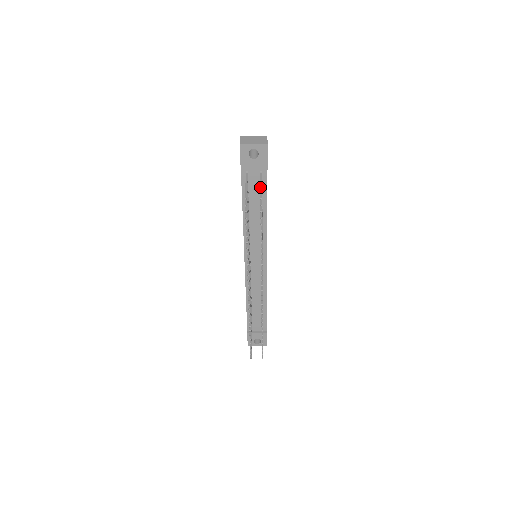
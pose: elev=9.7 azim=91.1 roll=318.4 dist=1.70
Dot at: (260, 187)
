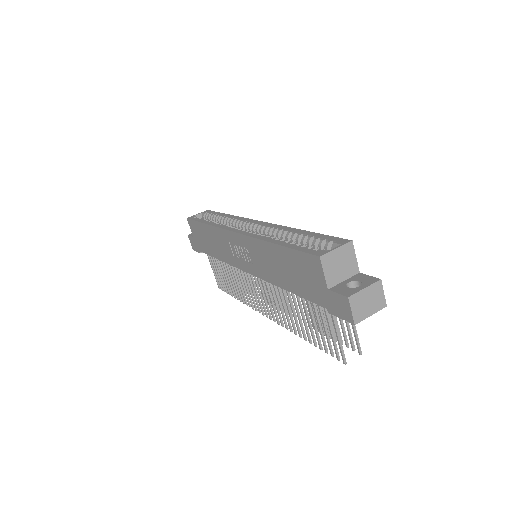
Dot at: (355, 332)
